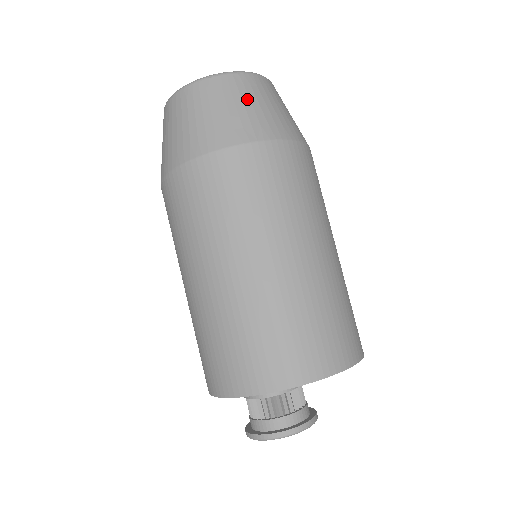
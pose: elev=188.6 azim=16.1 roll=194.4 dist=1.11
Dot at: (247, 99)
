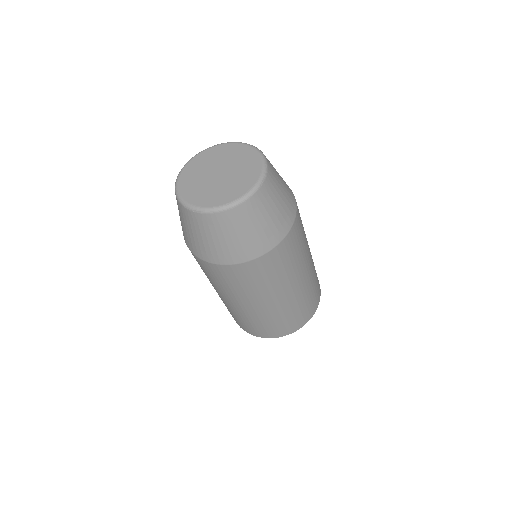
Dot at: (280, 186)
